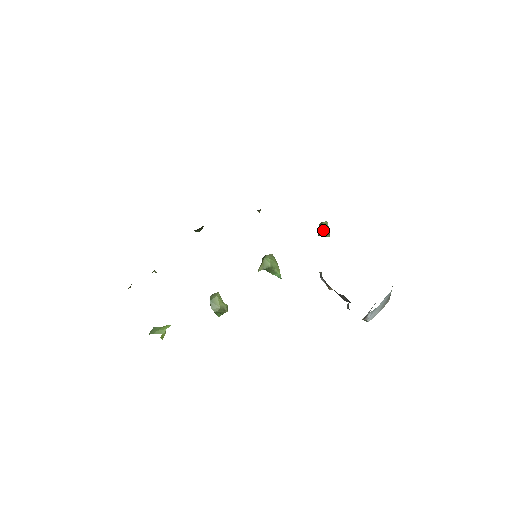
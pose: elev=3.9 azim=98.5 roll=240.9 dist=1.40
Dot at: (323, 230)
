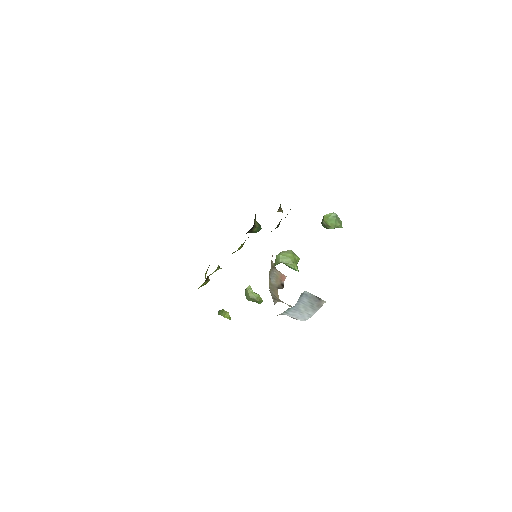
Dot at: (322, 224)
